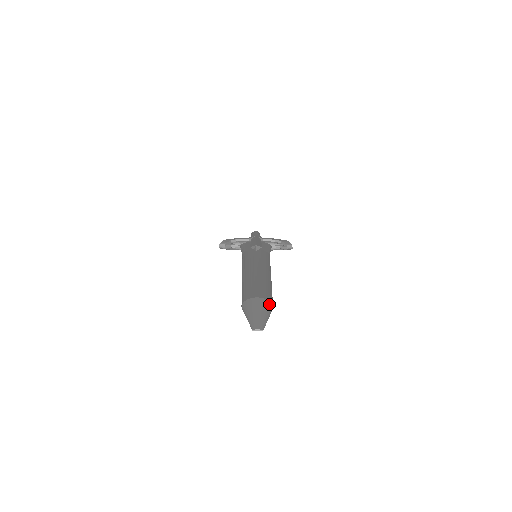
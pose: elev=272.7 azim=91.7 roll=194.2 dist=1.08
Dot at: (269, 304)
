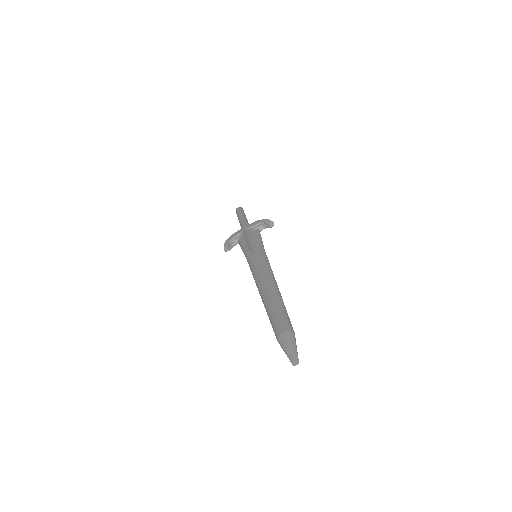
Dot at: (292, 334)
